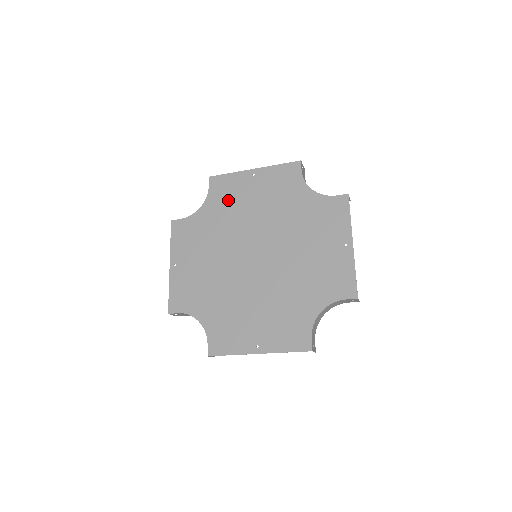
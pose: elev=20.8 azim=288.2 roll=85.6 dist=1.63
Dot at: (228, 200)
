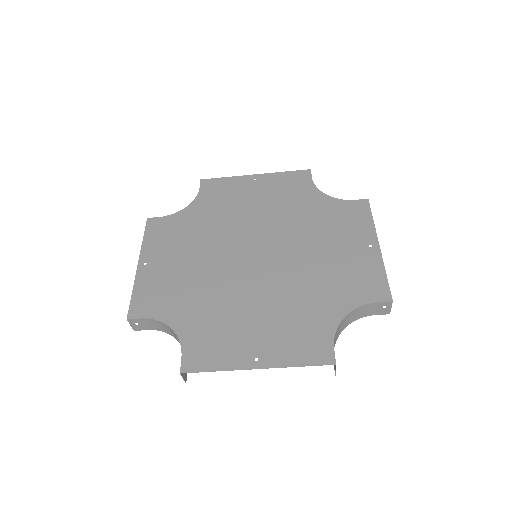
Dot at: (223, 201)
